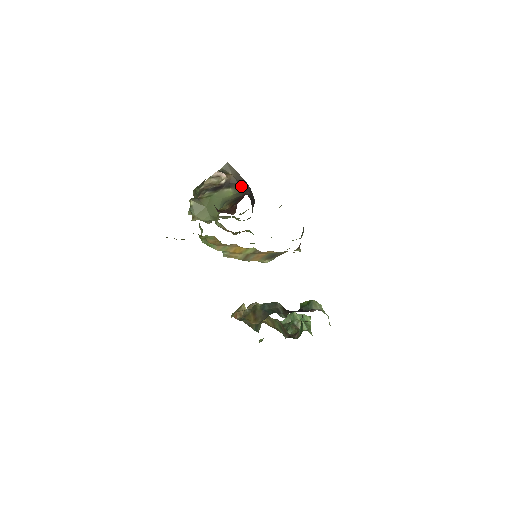
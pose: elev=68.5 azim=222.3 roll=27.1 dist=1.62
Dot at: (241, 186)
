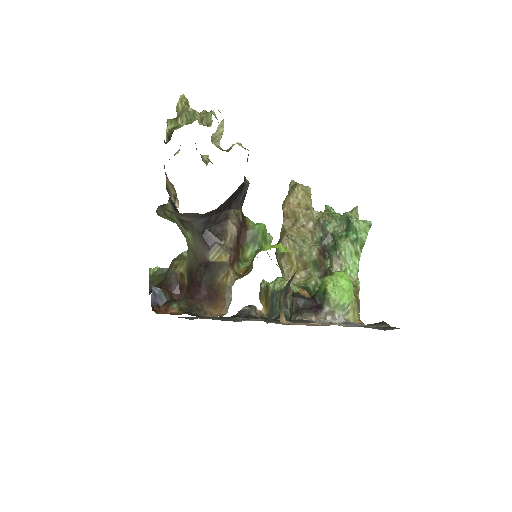
Dot at: (198, 228)
